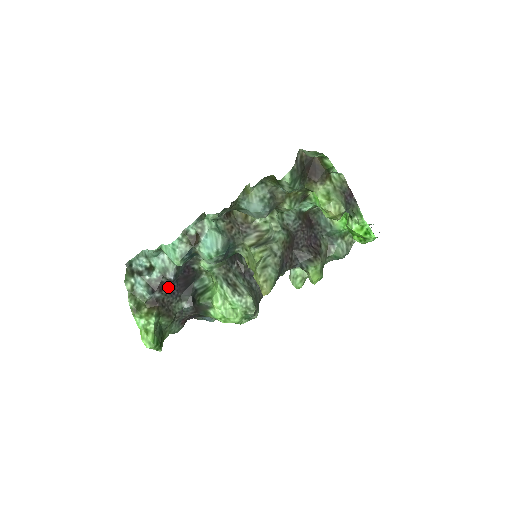
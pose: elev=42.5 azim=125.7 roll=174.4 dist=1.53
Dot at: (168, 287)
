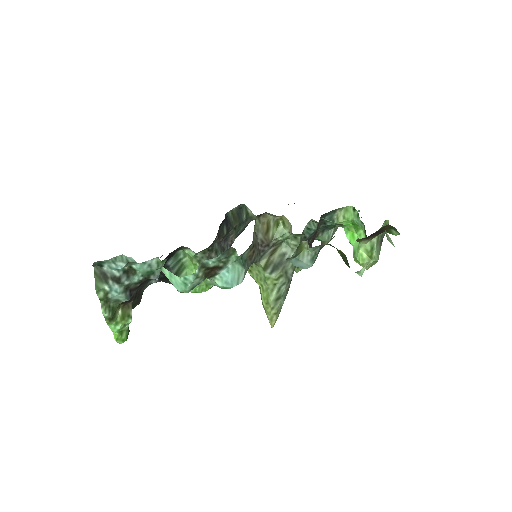
Dot at: occluded
